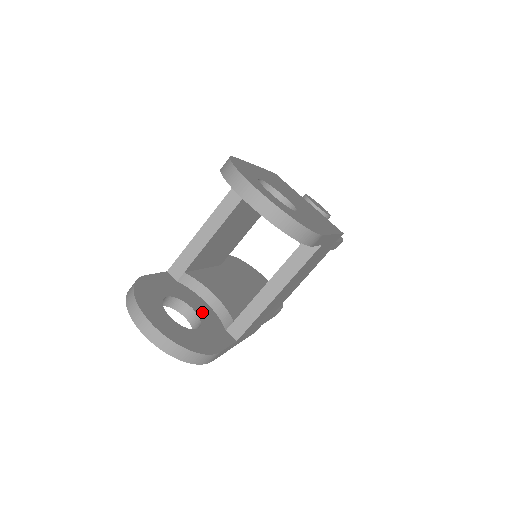
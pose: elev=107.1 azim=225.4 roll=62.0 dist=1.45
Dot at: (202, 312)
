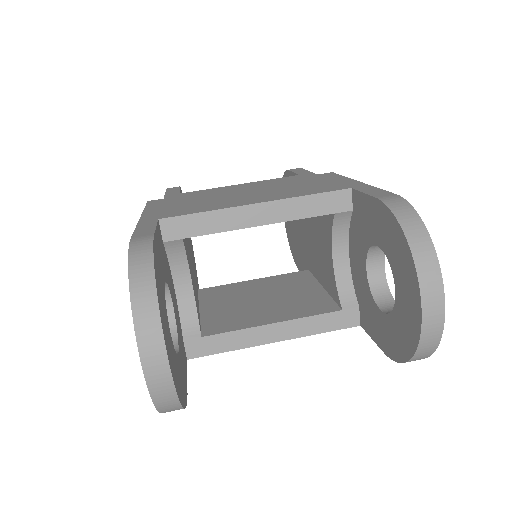
Dot at: (175, 308)
